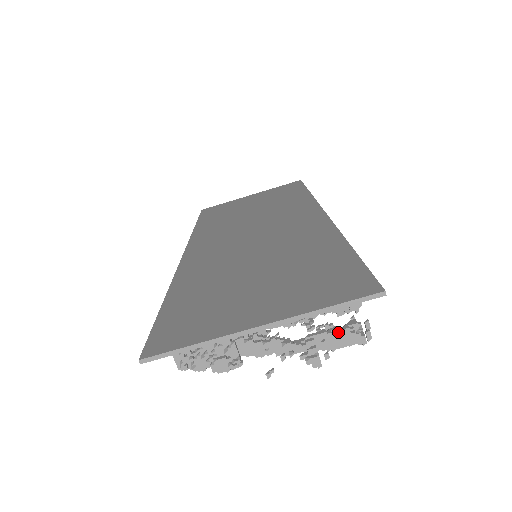
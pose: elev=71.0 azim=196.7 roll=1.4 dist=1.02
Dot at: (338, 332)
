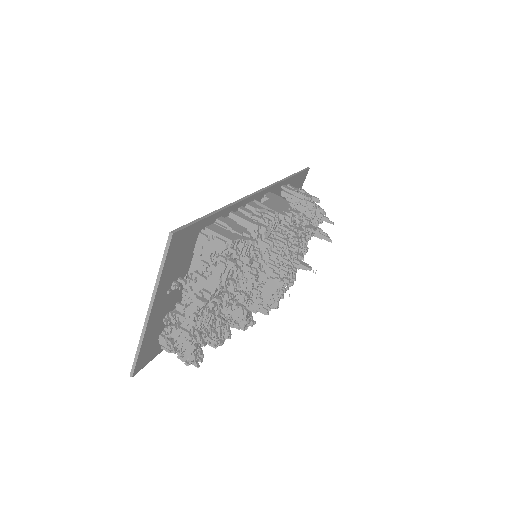
Dot at: (213, 272)
